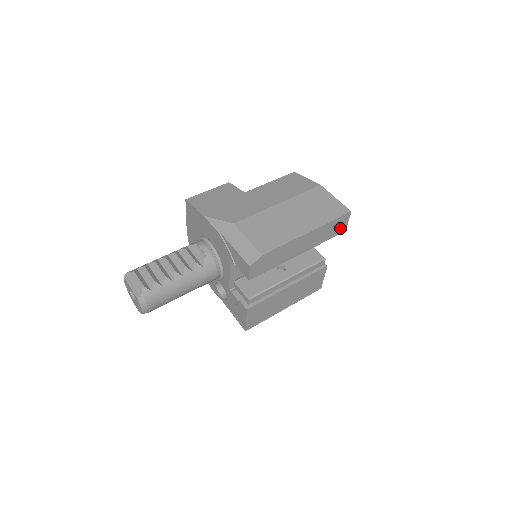
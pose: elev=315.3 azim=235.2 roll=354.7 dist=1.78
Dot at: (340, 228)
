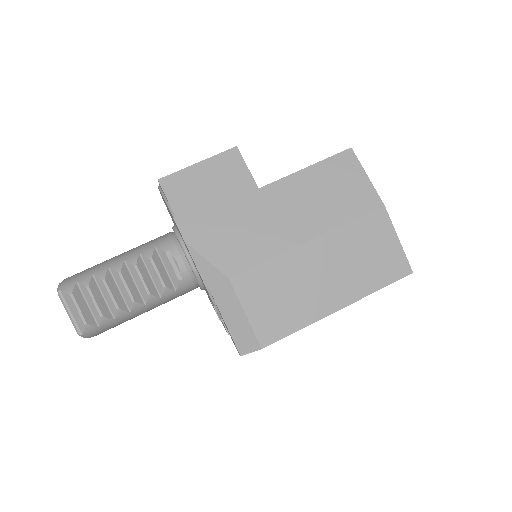
Dot at: occluded
